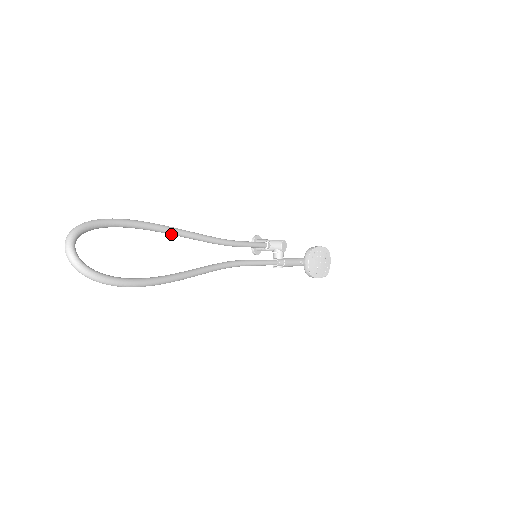
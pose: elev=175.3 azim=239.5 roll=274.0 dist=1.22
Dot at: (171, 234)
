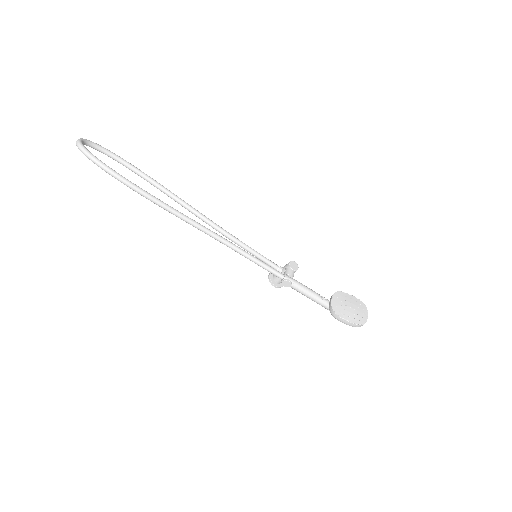
Dot at: (168, 195)
